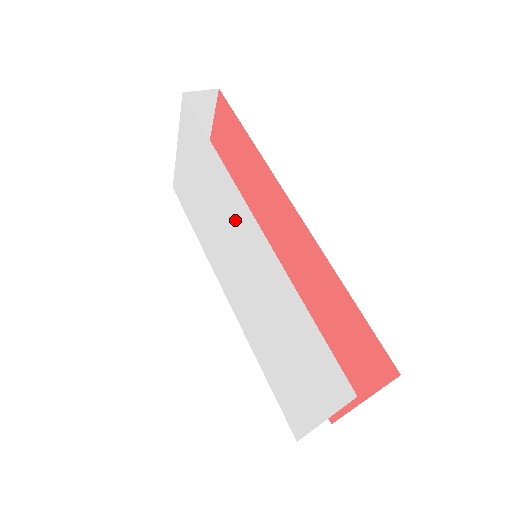
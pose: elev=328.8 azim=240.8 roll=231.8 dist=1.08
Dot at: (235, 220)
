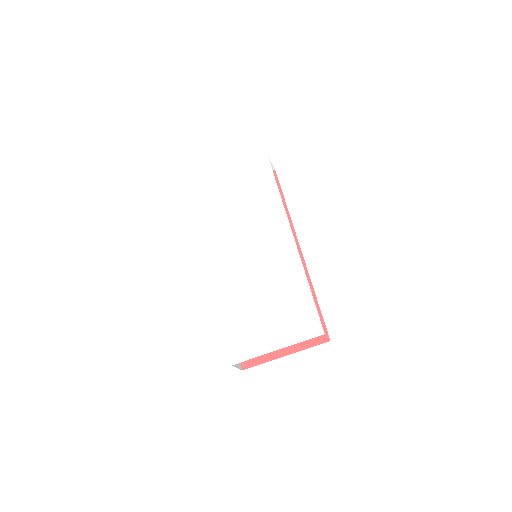
Dot at: (270, 231)
